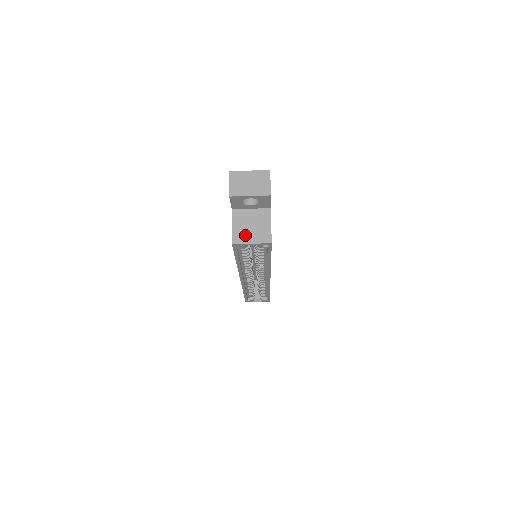
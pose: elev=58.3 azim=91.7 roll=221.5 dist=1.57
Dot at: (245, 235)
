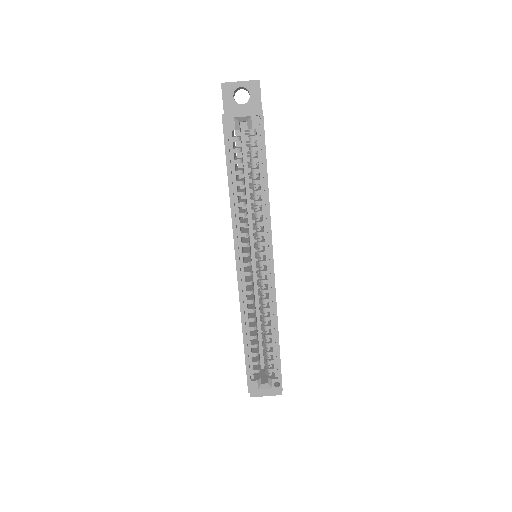
Dot at: occluded
